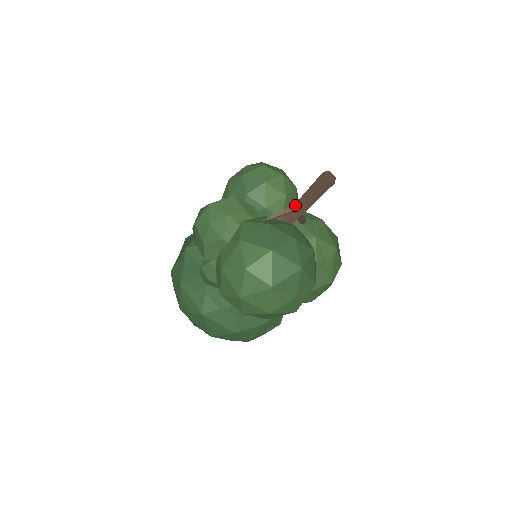
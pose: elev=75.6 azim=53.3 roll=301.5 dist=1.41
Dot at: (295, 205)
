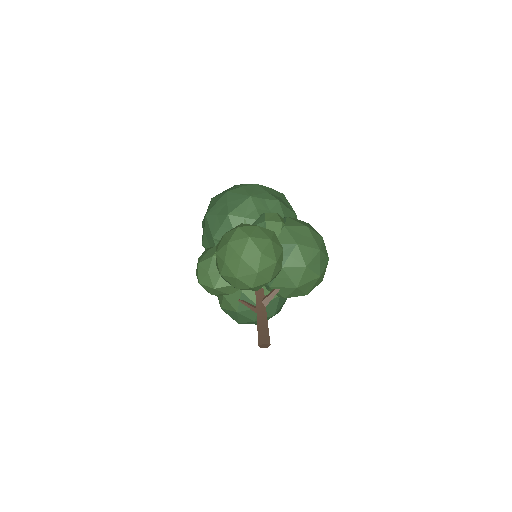
Dot at: occluded
